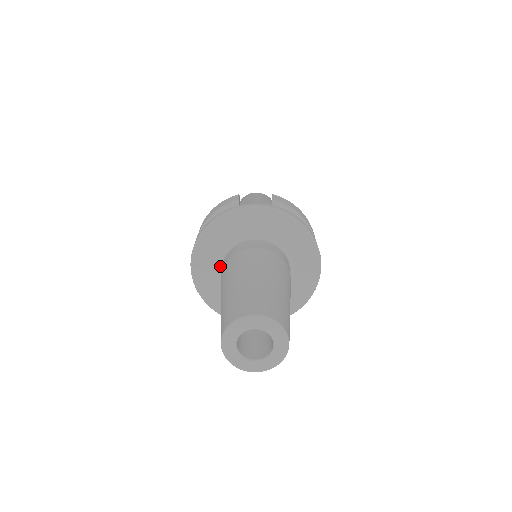
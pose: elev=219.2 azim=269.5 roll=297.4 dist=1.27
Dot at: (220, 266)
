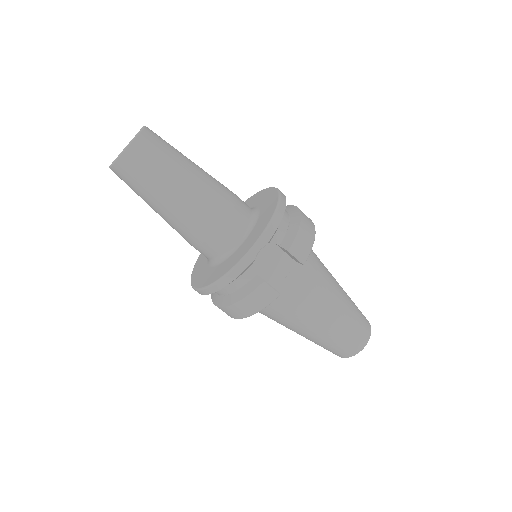
Dot at: (208, 262)
